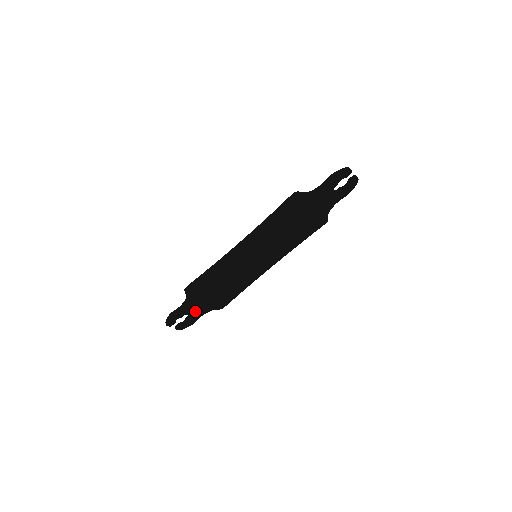
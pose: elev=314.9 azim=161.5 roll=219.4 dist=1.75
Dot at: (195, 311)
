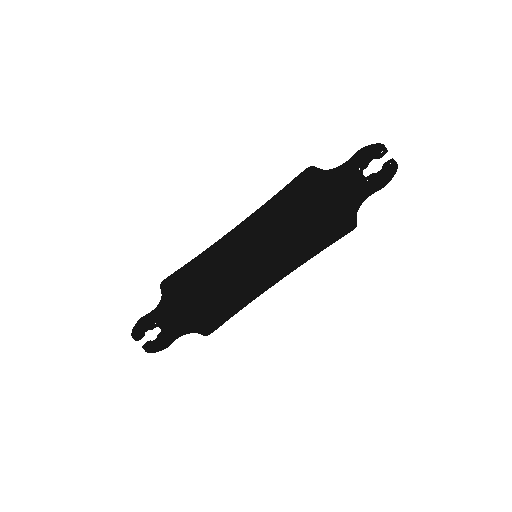
Dot at: (171, 325)
